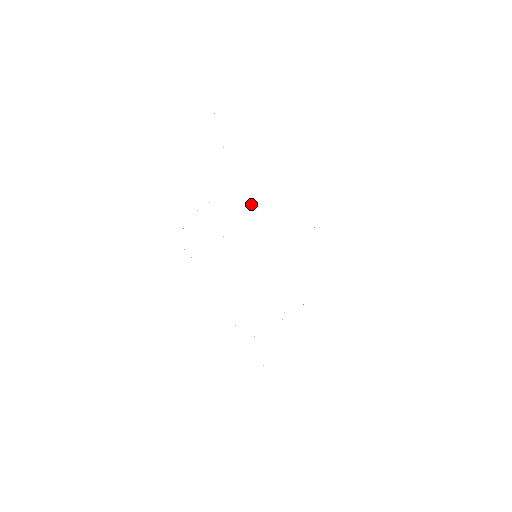
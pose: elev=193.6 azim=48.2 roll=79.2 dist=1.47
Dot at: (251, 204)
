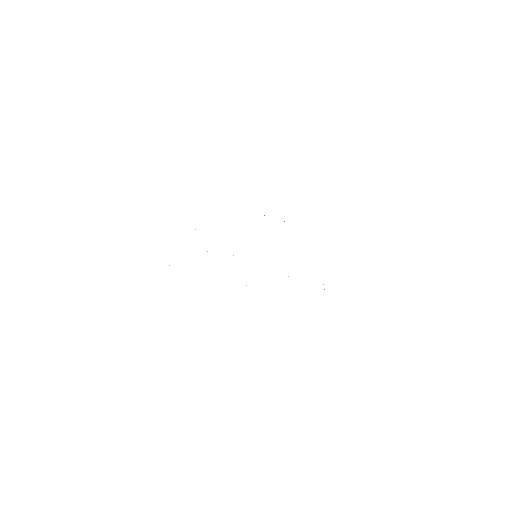
Dot at: occluded
